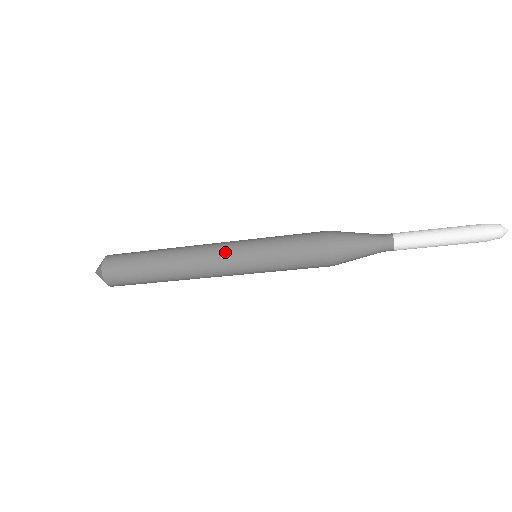
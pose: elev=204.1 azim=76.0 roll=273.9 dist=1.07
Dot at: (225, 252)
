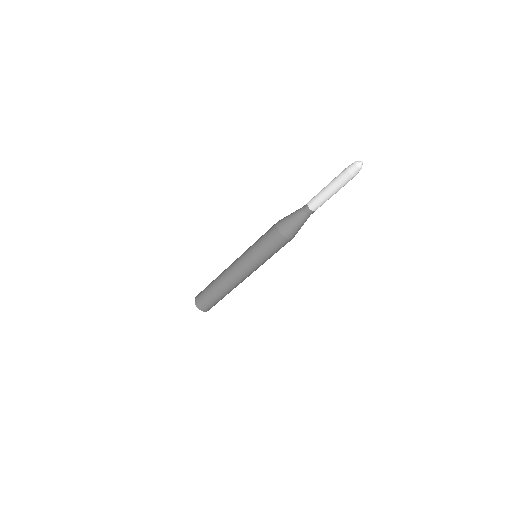
Dot at: (238, 258)
